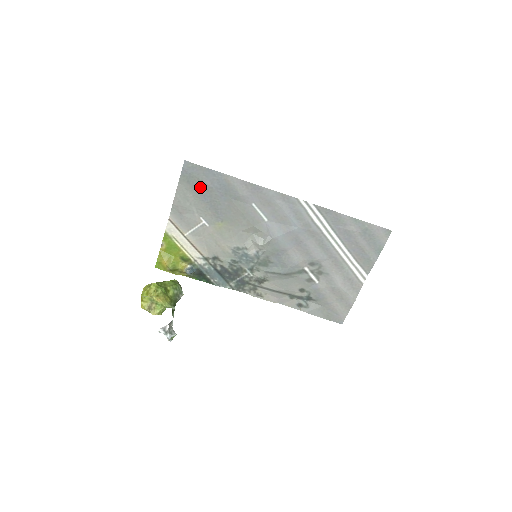
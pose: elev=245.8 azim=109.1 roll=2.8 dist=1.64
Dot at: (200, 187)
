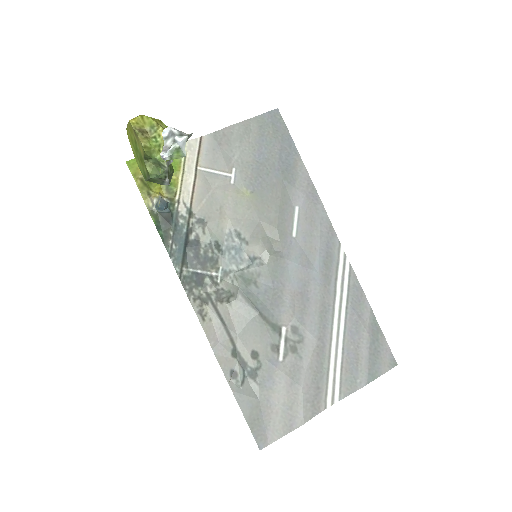
Dot at: (266, 142)
